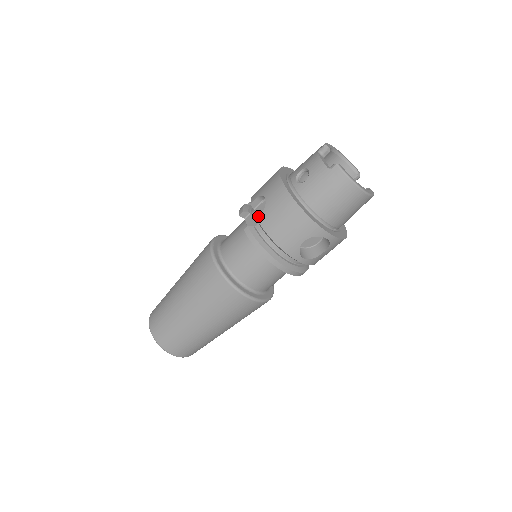
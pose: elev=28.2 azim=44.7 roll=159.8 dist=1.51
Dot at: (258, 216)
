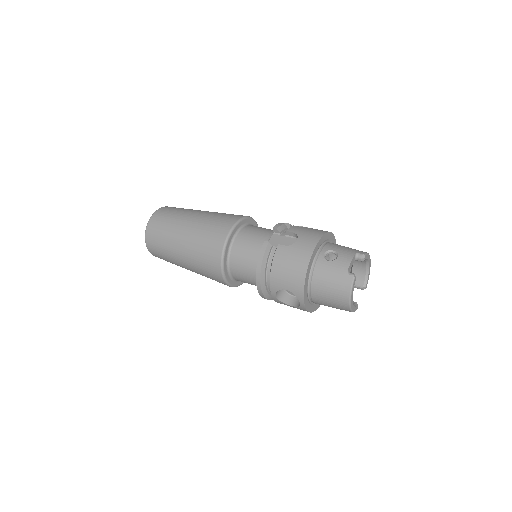
Dot at: (281, 245)
